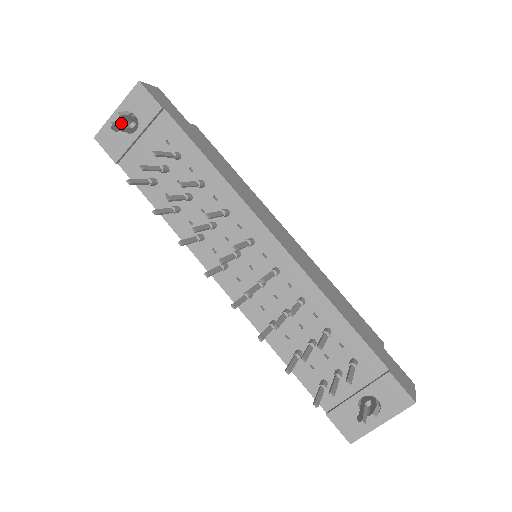
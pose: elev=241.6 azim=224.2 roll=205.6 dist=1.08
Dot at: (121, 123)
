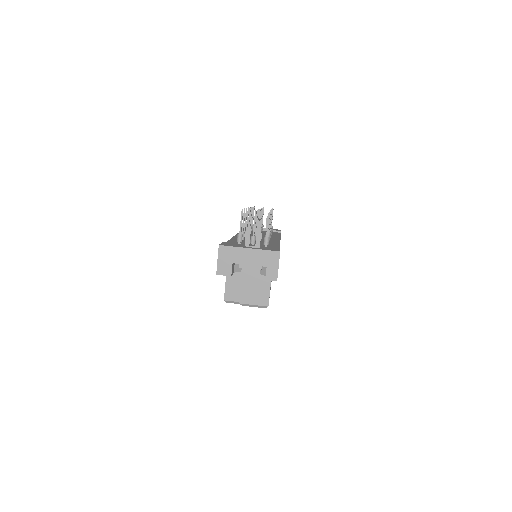
Dot at: occluded
